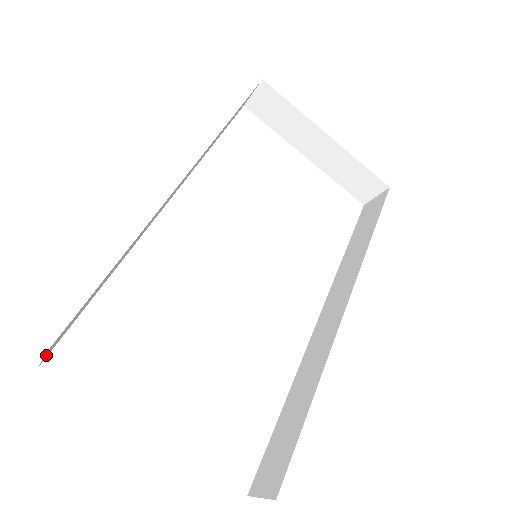
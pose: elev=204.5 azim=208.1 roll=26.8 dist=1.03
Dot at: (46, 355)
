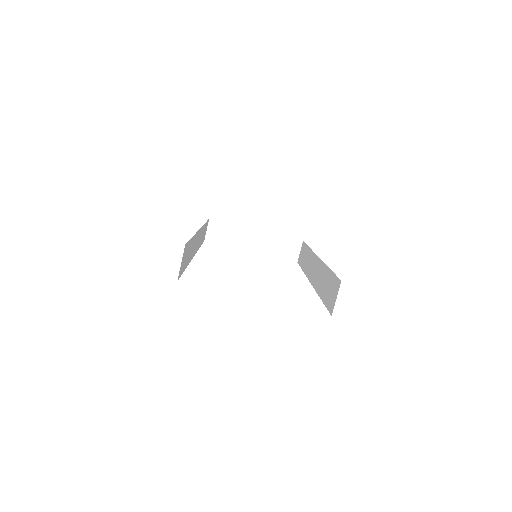
Dot at: (181, 267)
